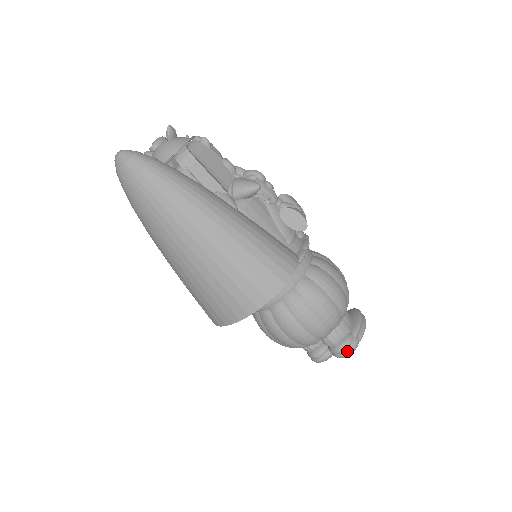
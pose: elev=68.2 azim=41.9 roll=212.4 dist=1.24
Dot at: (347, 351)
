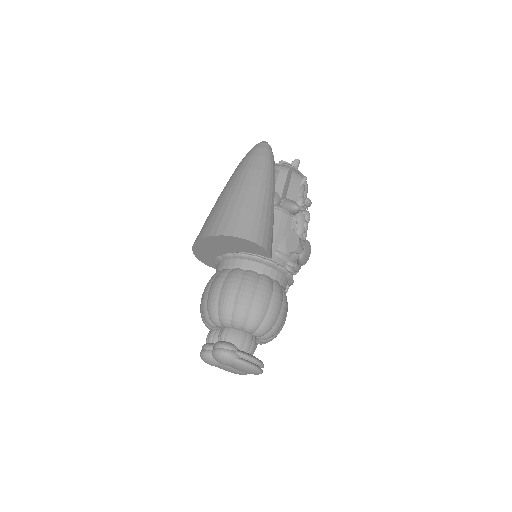
Dot at: (221, 349)
